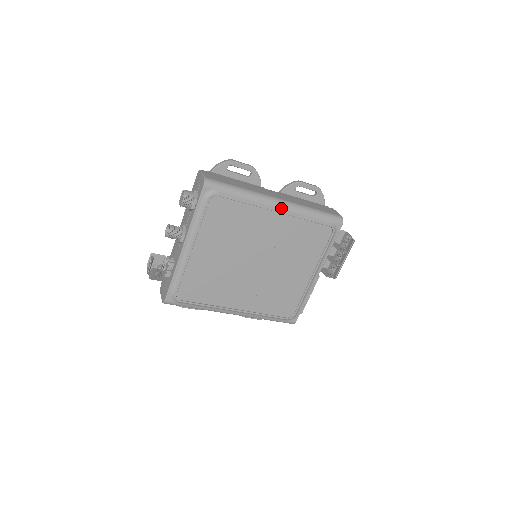
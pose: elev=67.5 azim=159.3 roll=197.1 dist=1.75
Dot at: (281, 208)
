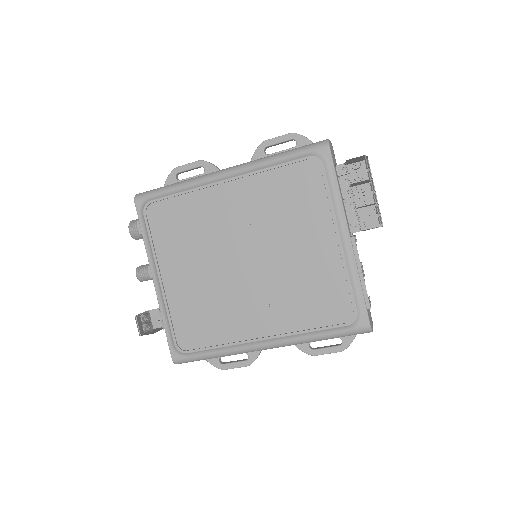
Dot at: (230, 176)
